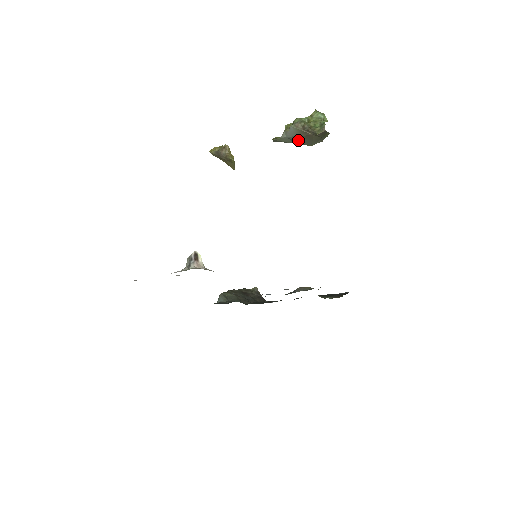
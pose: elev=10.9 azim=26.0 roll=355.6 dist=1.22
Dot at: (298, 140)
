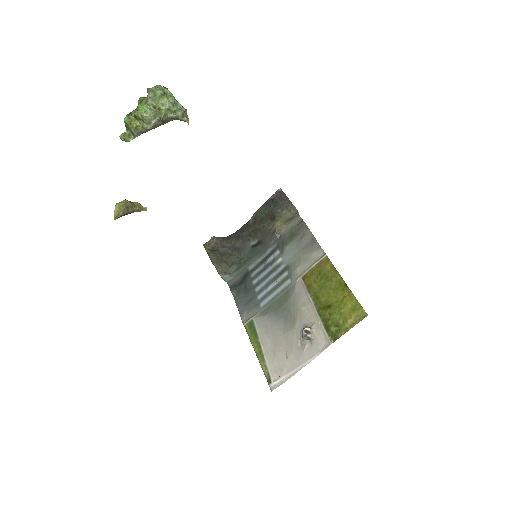
Dot at: occluded
